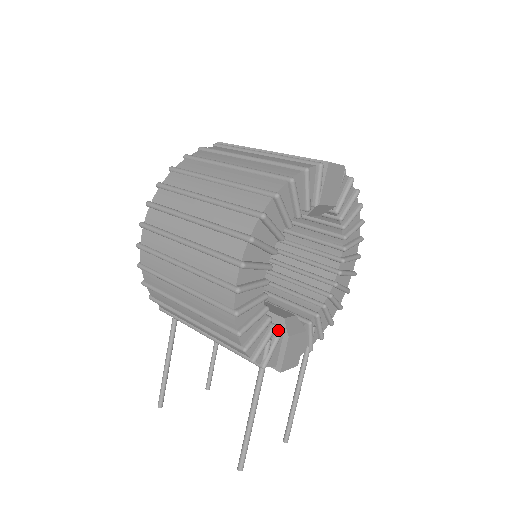
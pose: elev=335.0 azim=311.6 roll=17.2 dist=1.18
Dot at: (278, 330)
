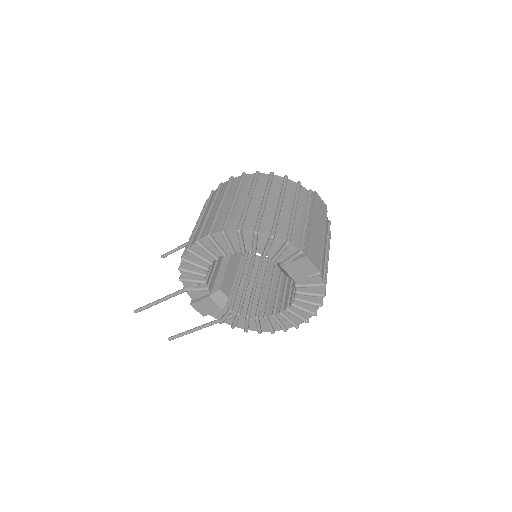
Dot at: (207, 287)
